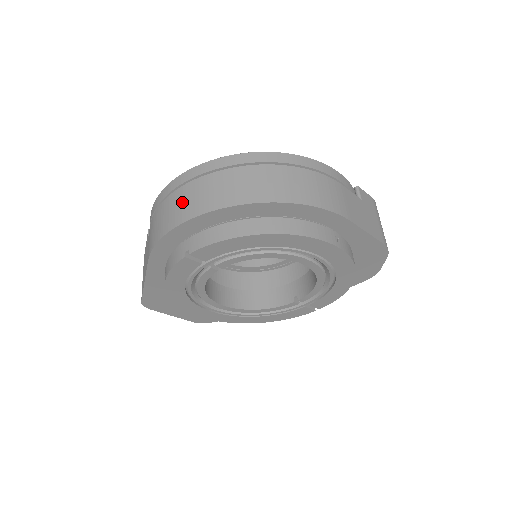
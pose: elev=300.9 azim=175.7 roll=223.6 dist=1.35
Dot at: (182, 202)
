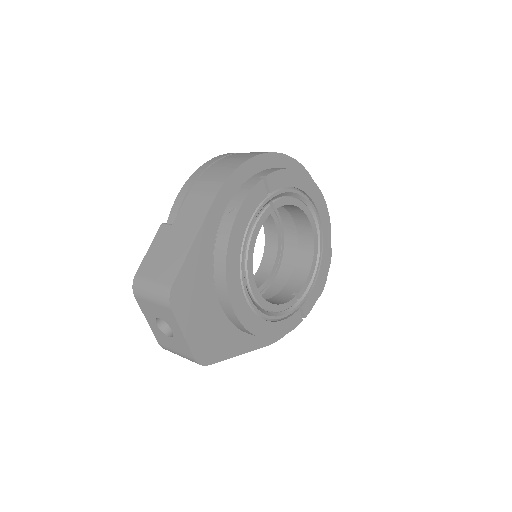
Dot at: (238, 156)
